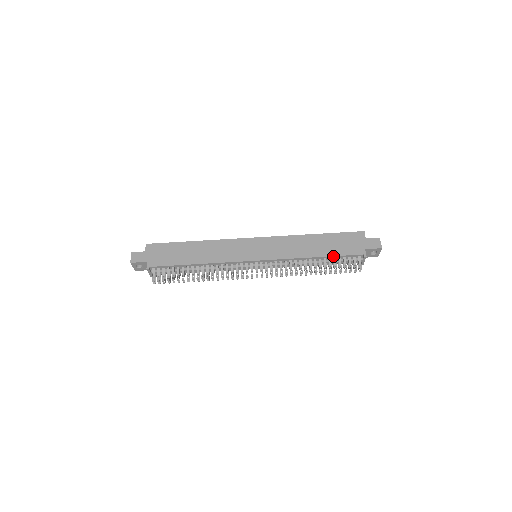
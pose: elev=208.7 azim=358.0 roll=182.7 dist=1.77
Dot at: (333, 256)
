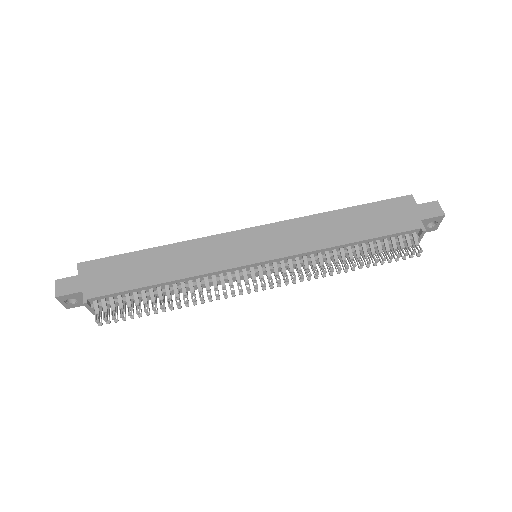
Dot at: (376, 238)
